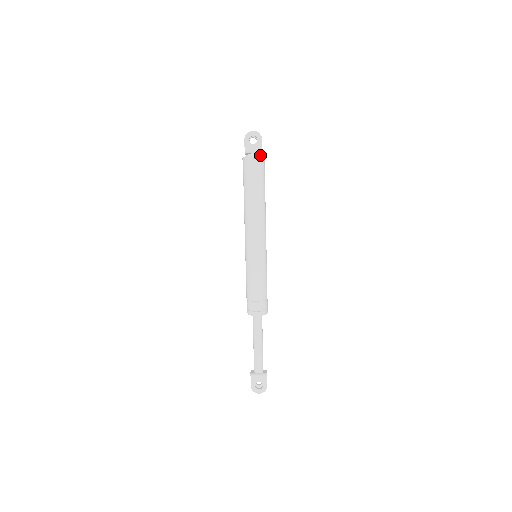
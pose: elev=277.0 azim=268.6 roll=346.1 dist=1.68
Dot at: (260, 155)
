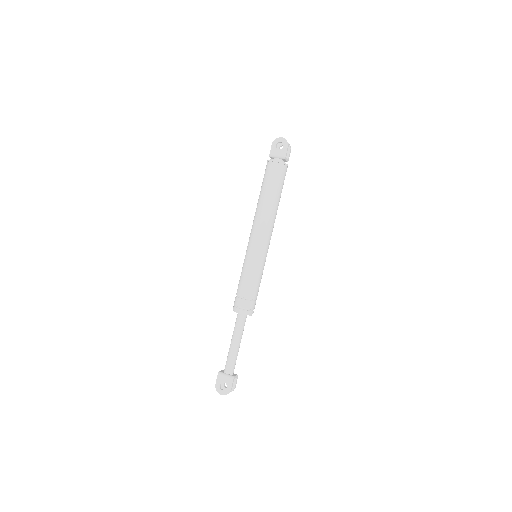
Dot at: (283, 161)
